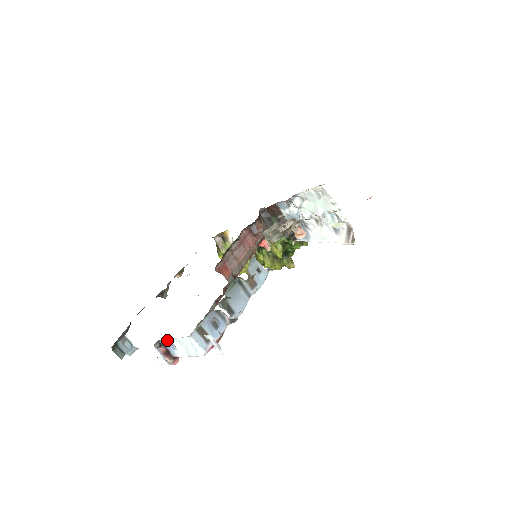
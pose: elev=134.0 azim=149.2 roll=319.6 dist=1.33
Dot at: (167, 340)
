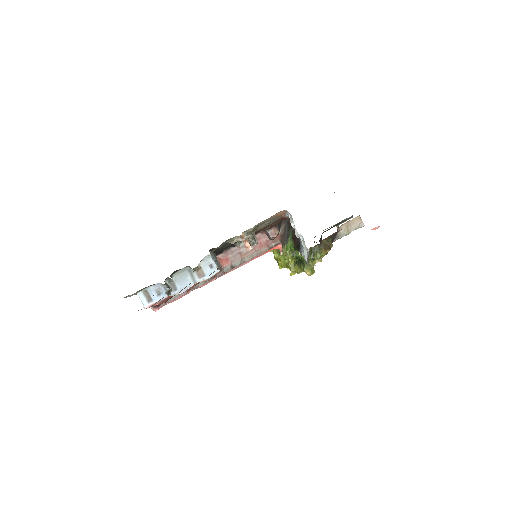
Dot at: occluded
